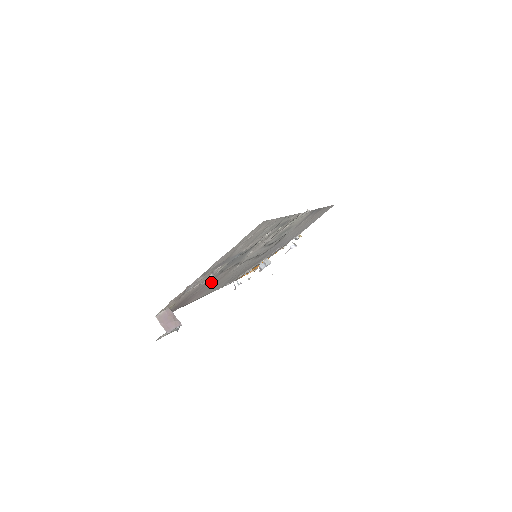
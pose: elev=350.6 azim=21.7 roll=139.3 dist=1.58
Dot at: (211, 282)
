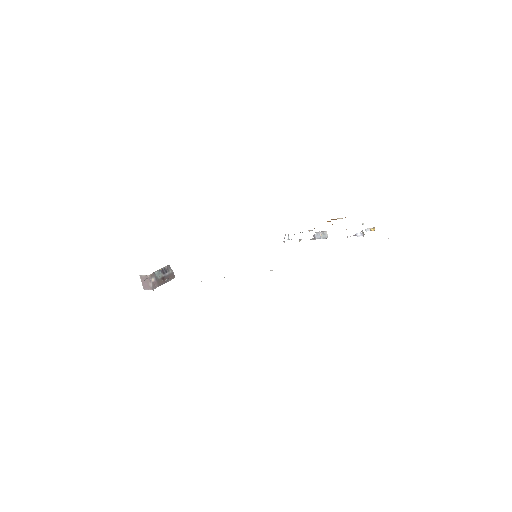
Dot at: occluded
